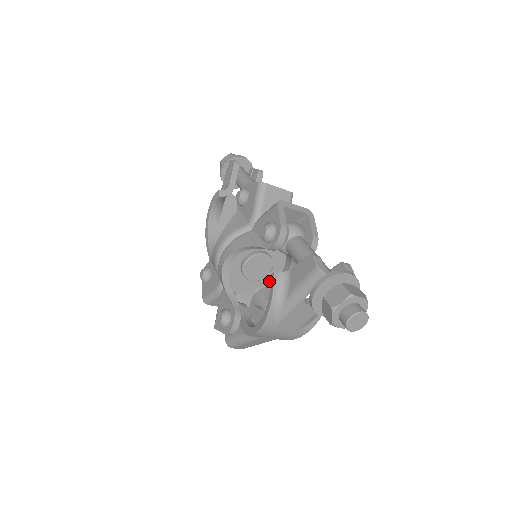
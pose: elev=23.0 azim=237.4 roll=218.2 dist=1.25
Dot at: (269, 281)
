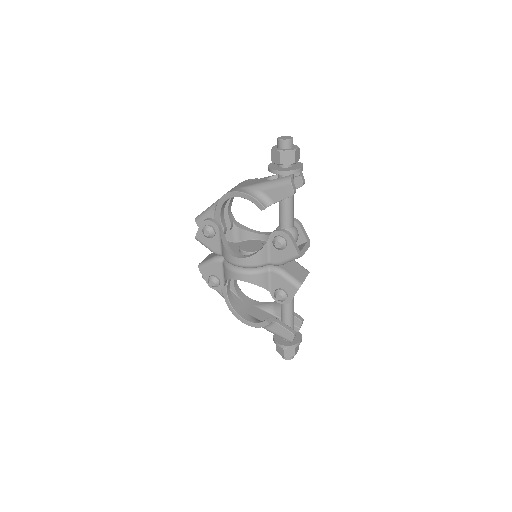
Dot at: occluded
